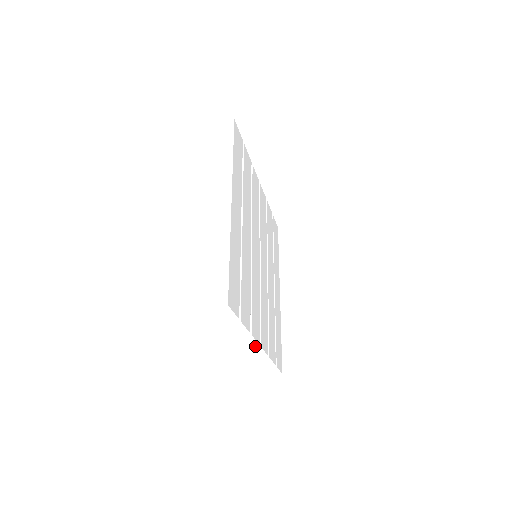
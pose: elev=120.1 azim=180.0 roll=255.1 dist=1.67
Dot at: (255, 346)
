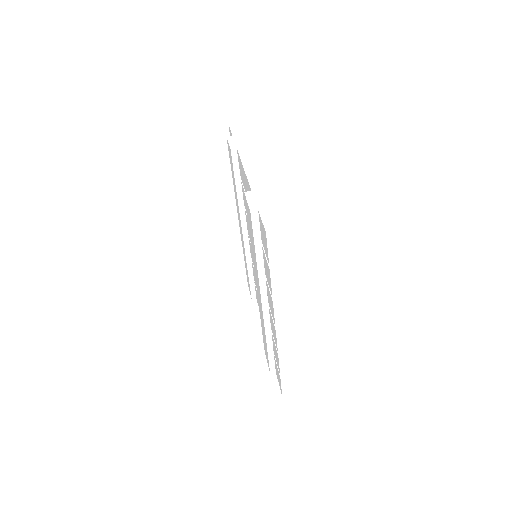
Dot at: (275, 329)
